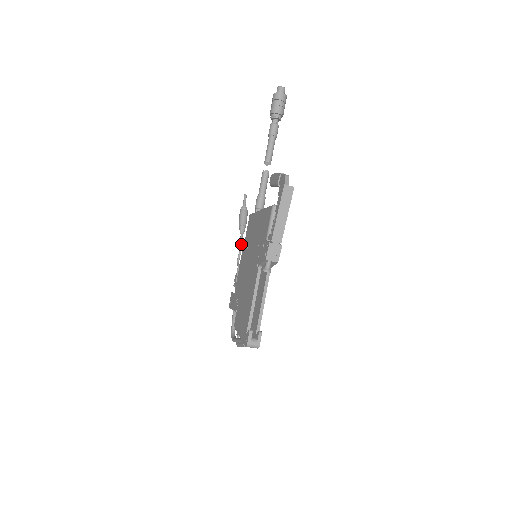
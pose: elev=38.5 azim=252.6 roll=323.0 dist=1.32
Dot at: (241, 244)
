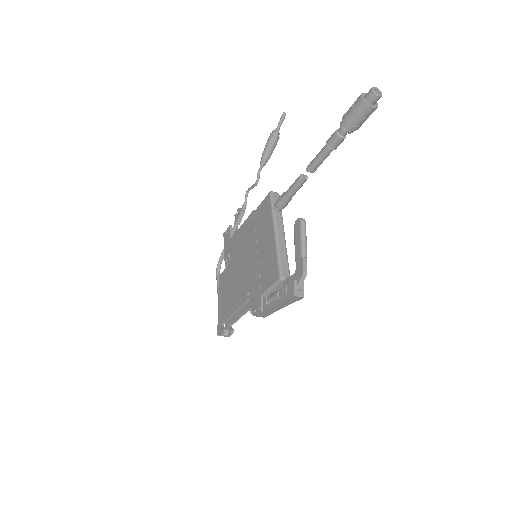
Dot at: (256, 184)
